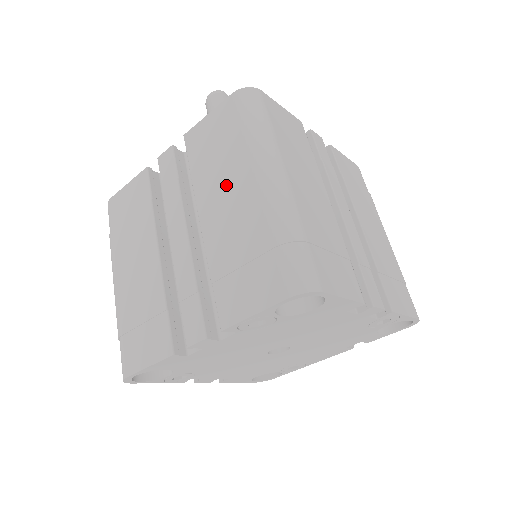
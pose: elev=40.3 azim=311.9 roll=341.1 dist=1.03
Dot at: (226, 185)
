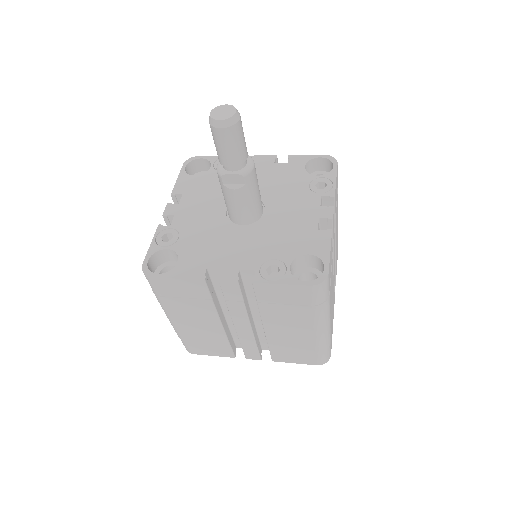
Dot at: (291, 323)
